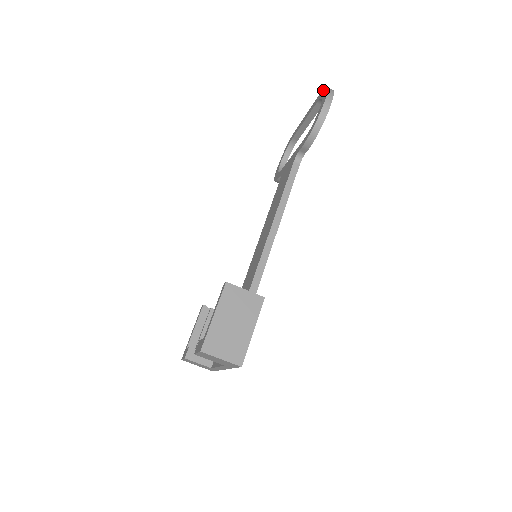
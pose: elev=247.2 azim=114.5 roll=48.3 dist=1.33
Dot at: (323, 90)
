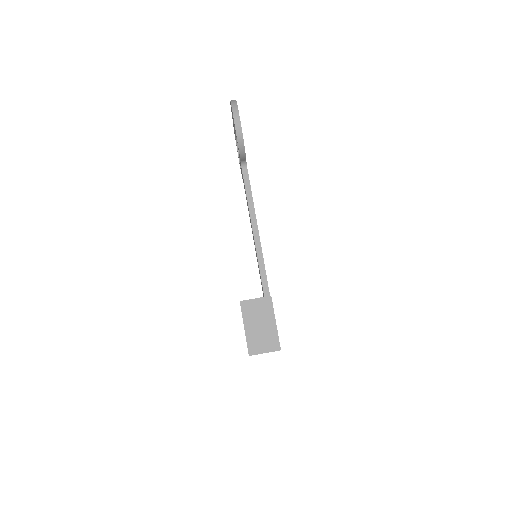
Dot at: (230, 103)
